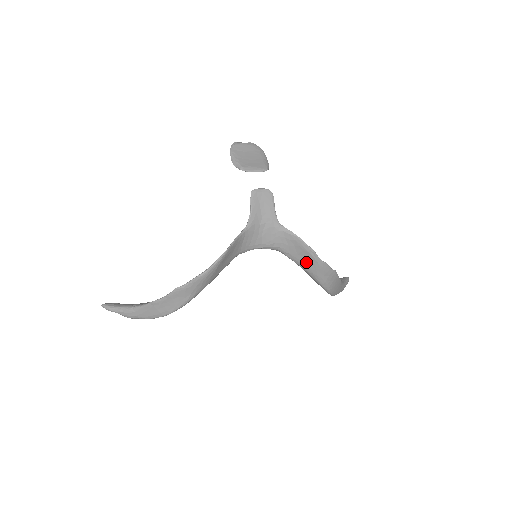
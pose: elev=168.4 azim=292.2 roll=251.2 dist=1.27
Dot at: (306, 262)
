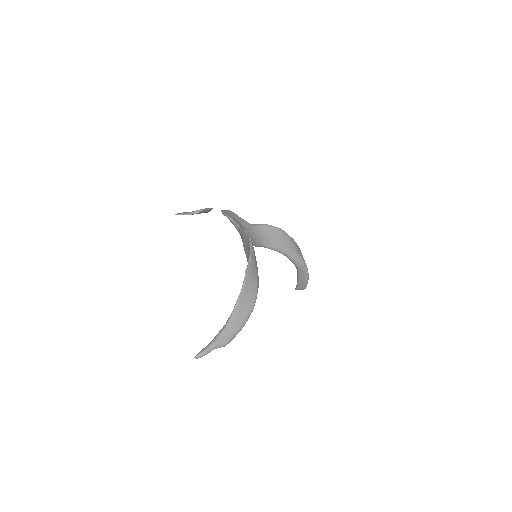
Dot at: (283, 242)
